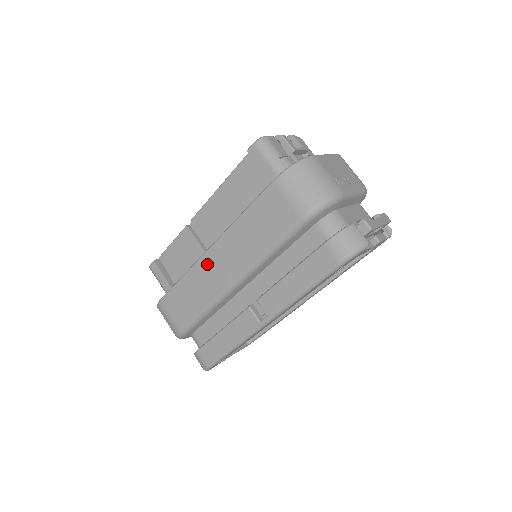
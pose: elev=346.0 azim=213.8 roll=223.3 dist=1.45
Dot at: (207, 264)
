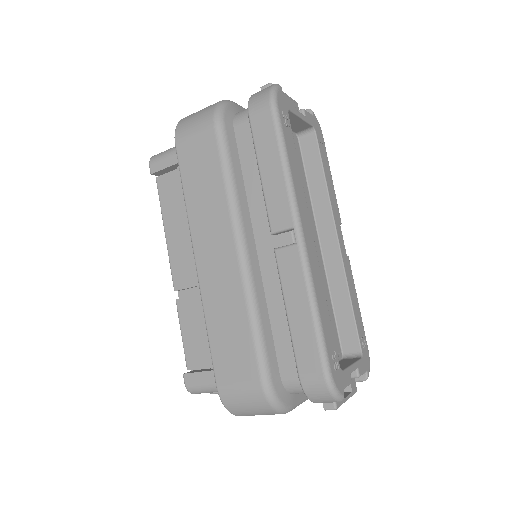
Dot at: (207, 276)
